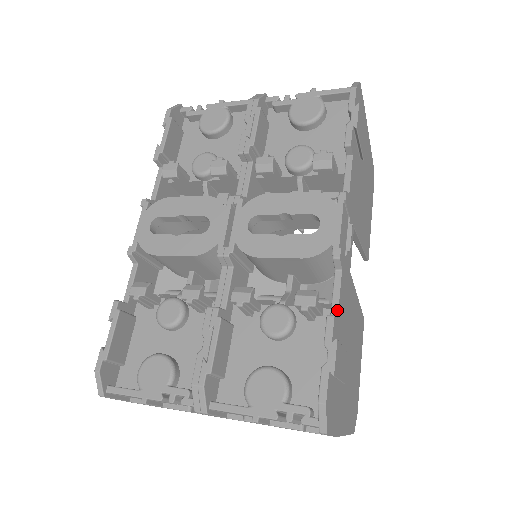
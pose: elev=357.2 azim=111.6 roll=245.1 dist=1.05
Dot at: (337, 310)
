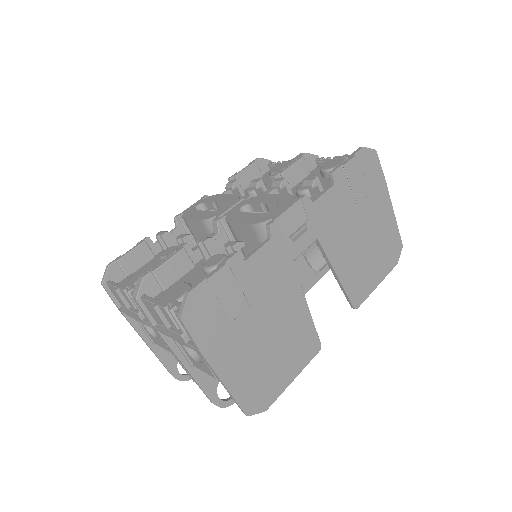
Dot at: (248, 257)
